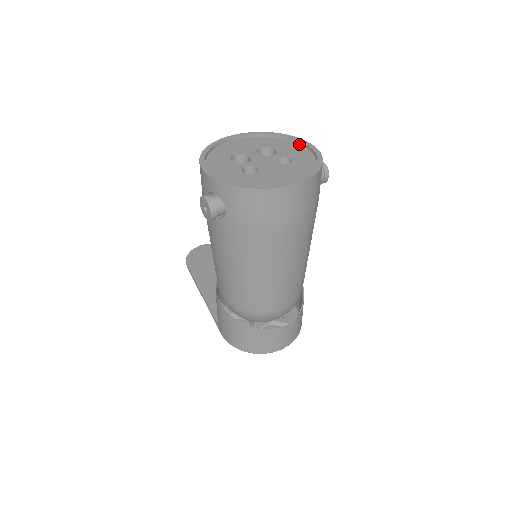
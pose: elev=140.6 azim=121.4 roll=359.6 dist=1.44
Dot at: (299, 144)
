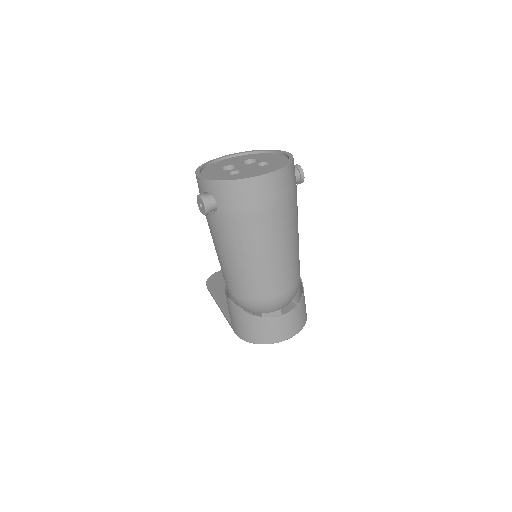
Dot at: (277, 154)
